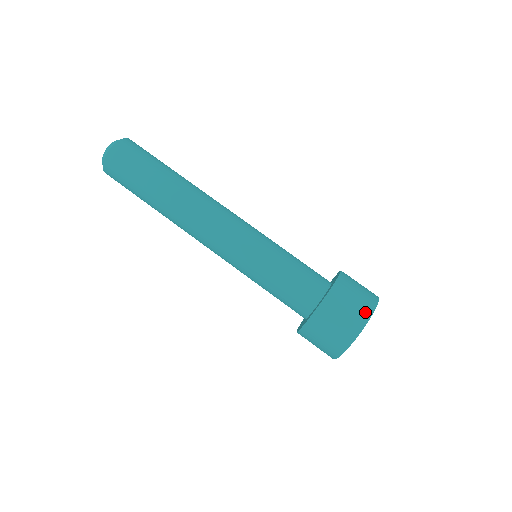
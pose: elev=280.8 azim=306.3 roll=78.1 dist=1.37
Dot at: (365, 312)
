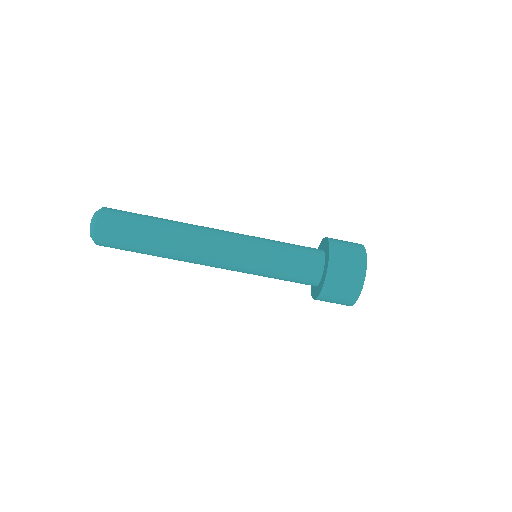
Dot at: (358, 284)
